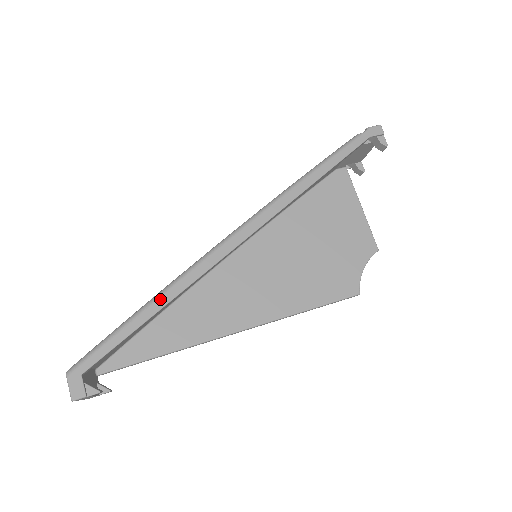
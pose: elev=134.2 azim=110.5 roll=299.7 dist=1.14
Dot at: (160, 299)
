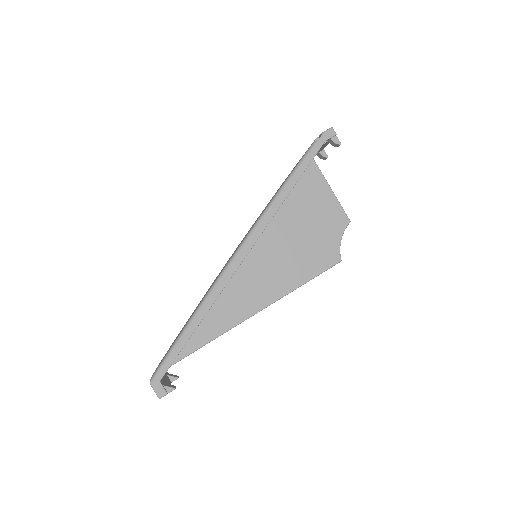
Dot at: (197, 317)
